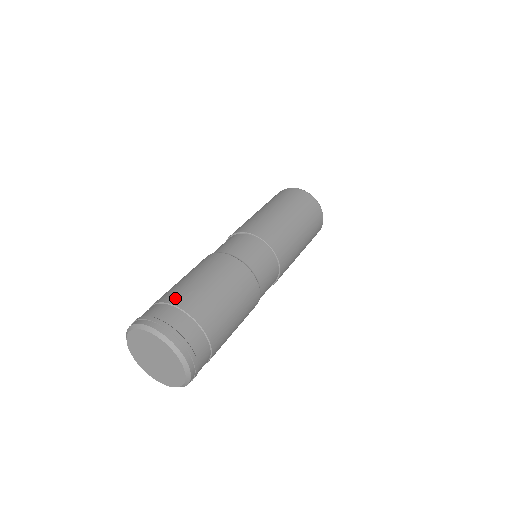
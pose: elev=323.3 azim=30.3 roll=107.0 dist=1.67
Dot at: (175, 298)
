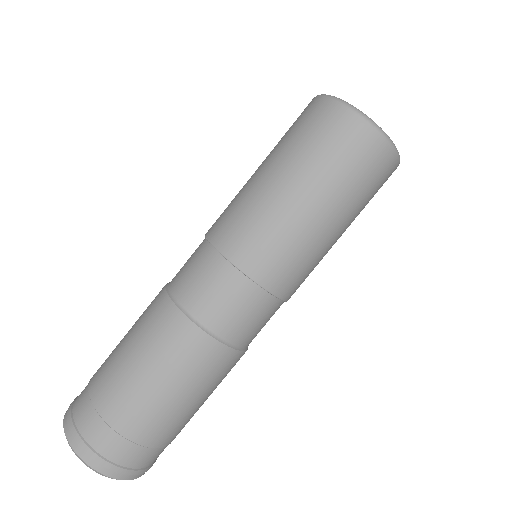
Dot at: (95, 384)
